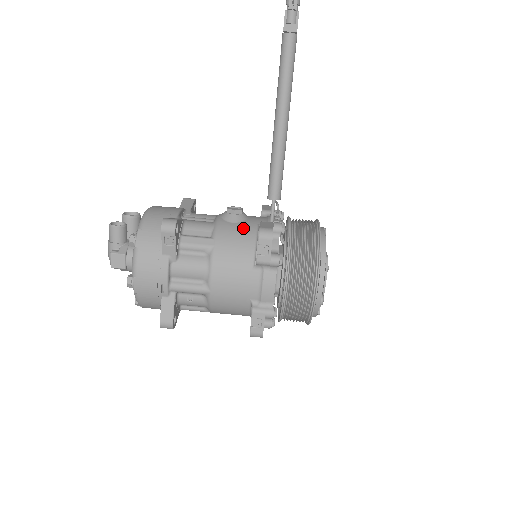
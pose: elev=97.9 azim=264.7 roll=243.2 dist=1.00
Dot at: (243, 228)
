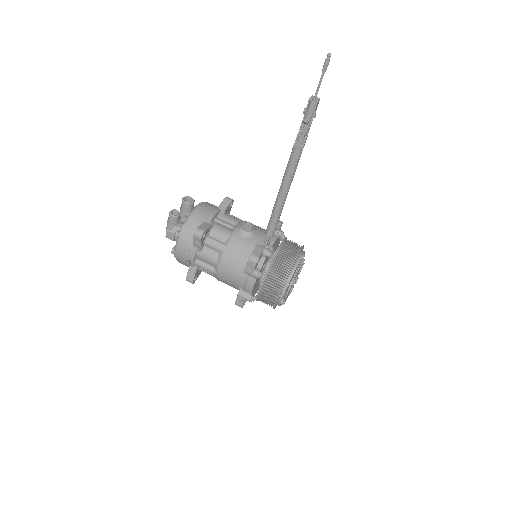
Dot at: (247, 244)
